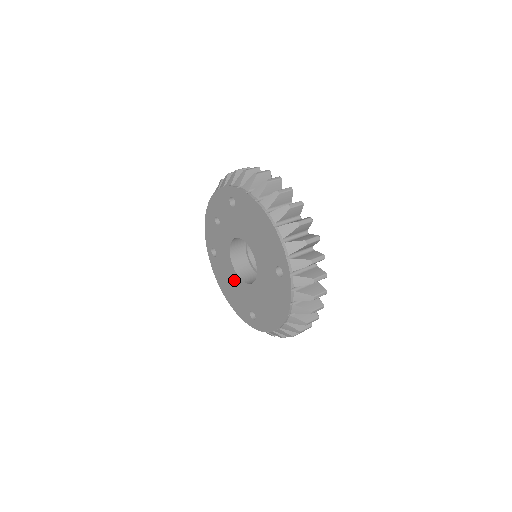
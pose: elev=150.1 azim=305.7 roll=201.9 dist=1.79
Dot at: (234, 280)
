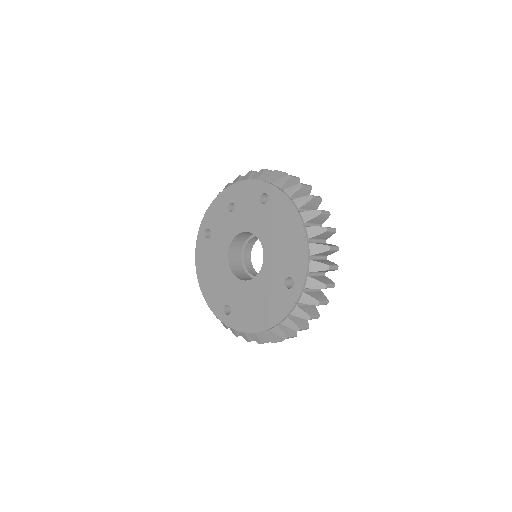
Dot at: (221, 269)
